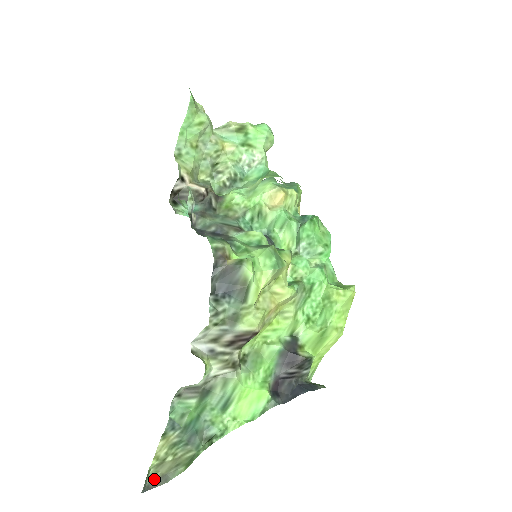
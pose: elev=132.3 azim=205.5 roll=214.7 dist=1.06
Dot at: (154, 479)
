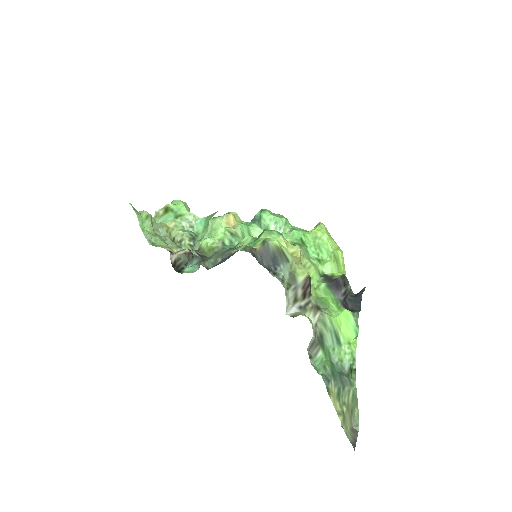
Dot at: (350, 436)
